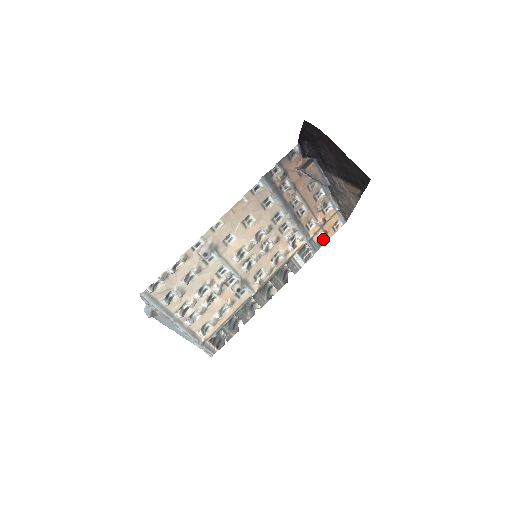
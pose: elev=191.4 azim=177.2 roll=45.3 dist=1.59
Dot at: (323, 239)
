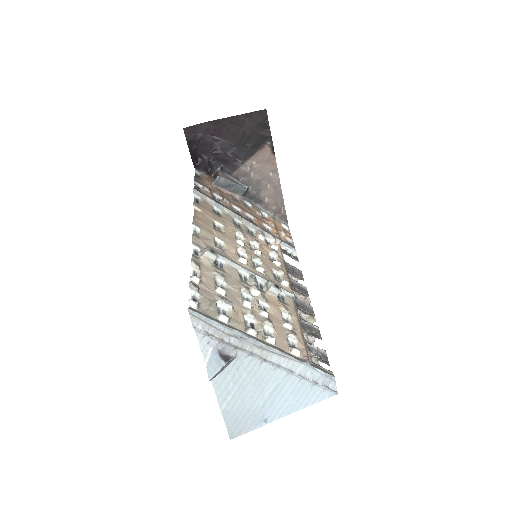
Dot at: (288, 241)
